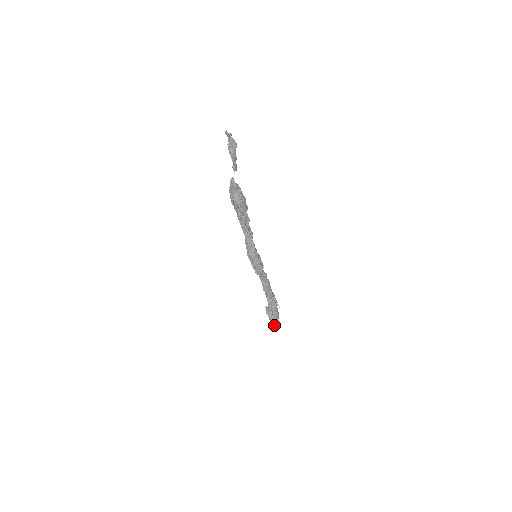
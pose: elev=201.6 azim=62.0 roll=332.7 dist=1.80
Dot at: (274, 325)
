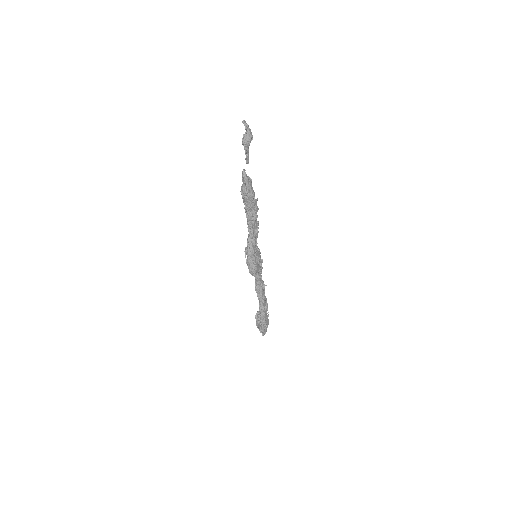
Dot at: (262, 333)
